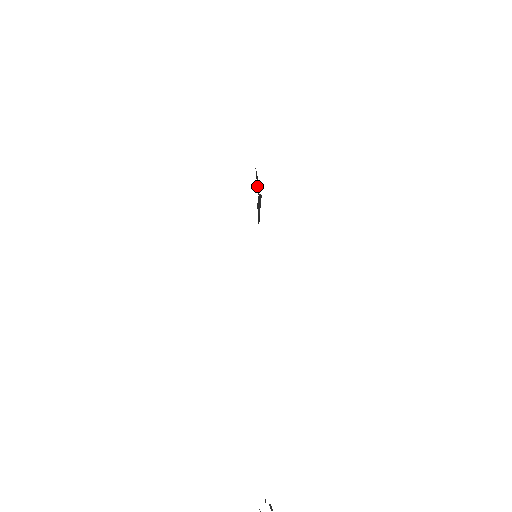
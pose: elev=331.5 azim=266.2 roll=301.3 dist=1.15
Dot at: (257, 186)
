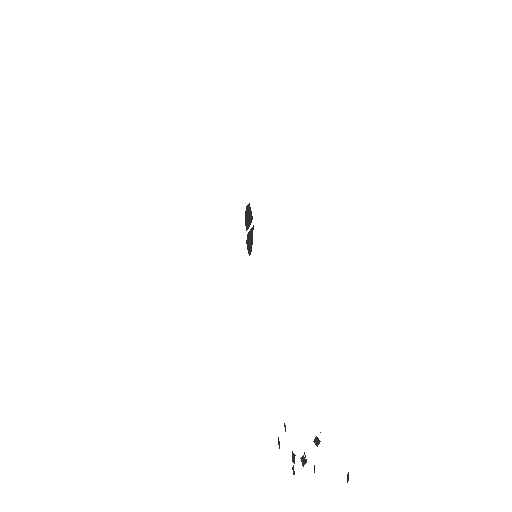
Dot at: occluded
